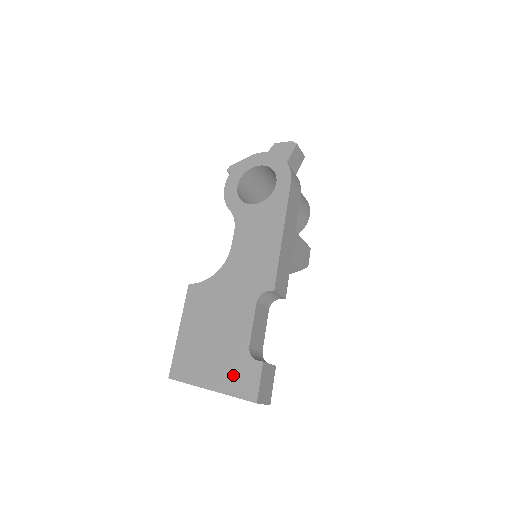
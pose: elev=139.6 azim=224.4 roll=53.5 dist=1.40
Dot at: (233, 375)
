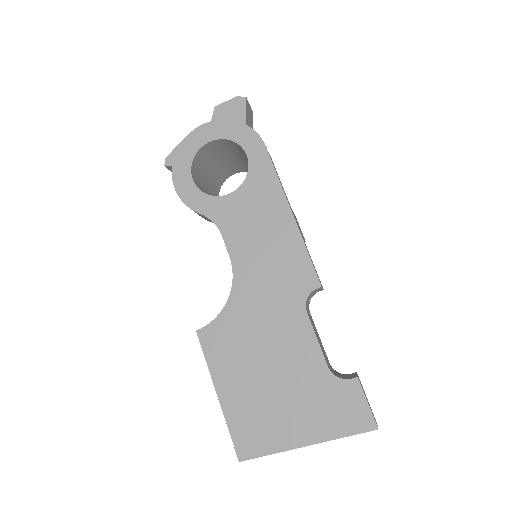
Dot at: (328, 412)
